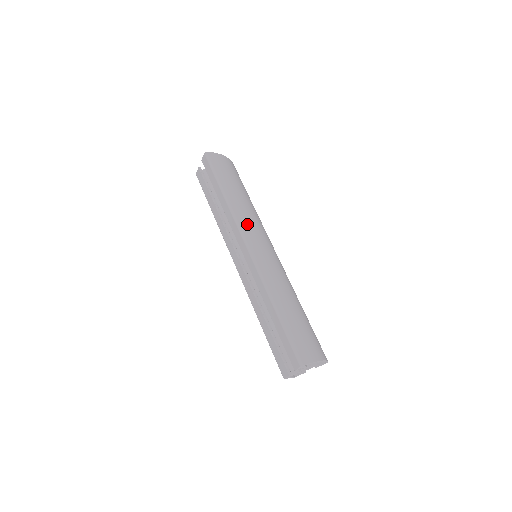
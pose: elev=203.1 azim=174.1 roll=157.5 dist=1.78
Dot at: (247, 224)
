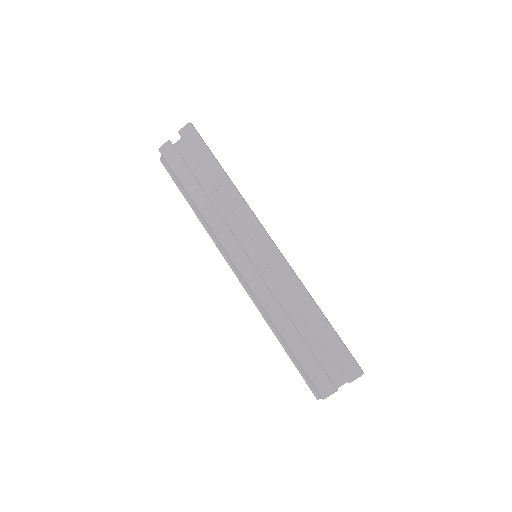
Dot at: (255, 215)
